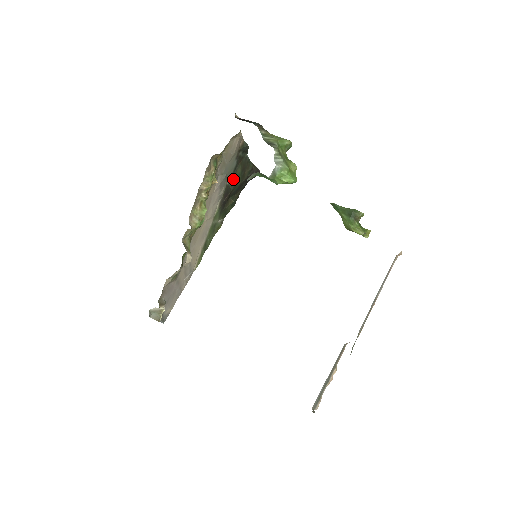
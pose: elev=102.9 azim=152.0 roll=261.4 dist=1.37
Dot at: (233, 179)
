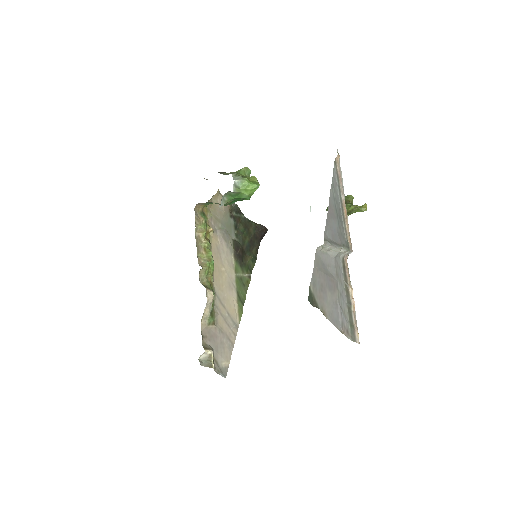
Dot at: (238, 235)
